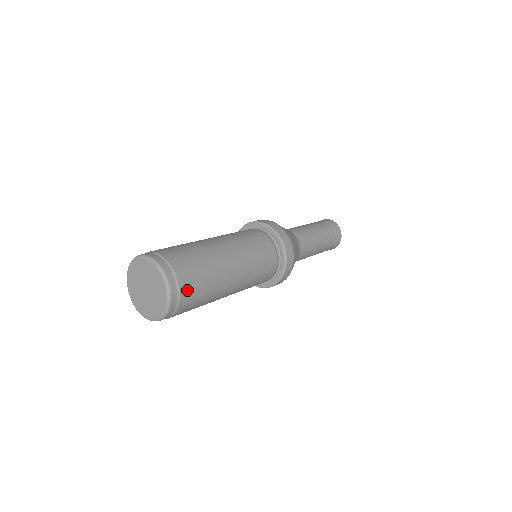
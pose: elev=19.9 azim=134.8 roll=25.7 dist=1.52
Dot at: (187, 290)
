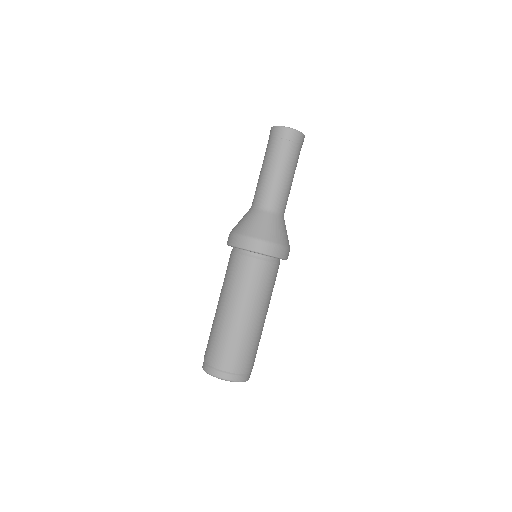
Dot at: (246, 367)
